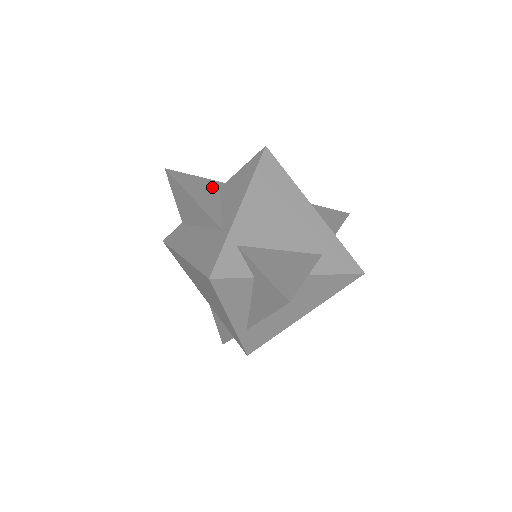
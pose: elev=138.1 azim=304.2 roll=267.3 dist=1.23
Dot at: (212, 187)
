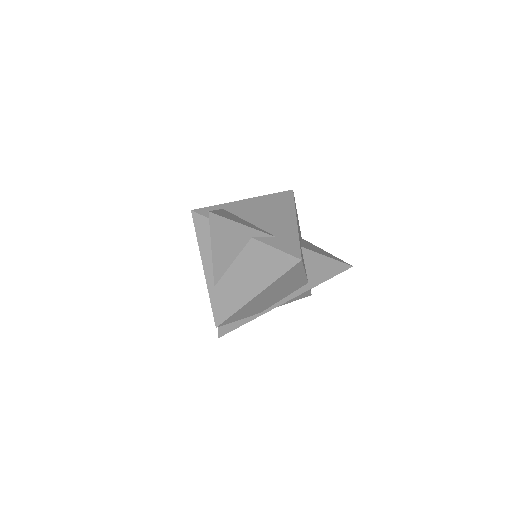
Dot at: occluded
